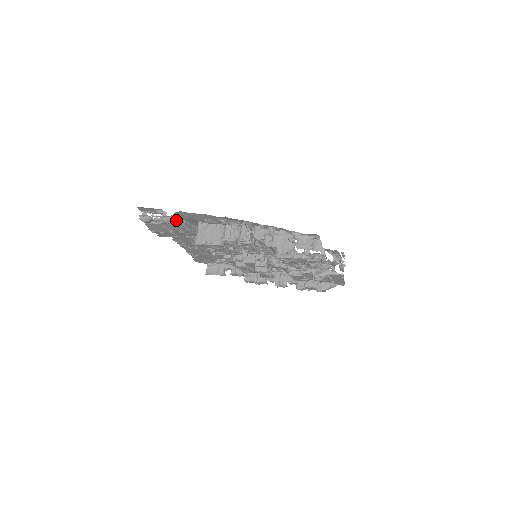
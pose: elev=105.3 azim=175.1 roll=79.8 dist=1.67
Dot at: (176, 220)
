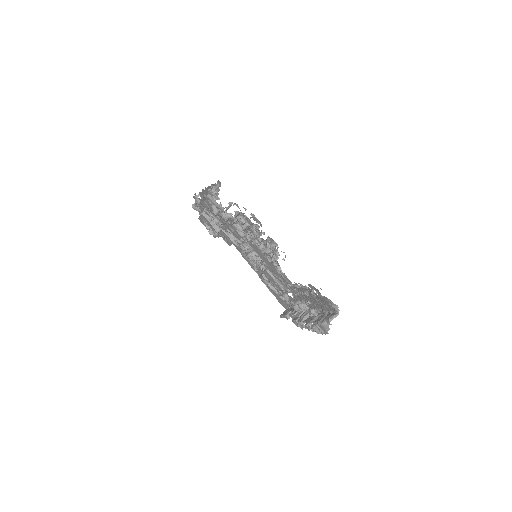
Dot at: (197, 200)
